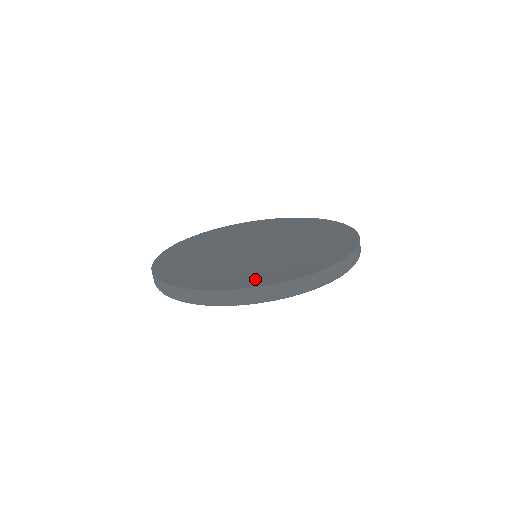
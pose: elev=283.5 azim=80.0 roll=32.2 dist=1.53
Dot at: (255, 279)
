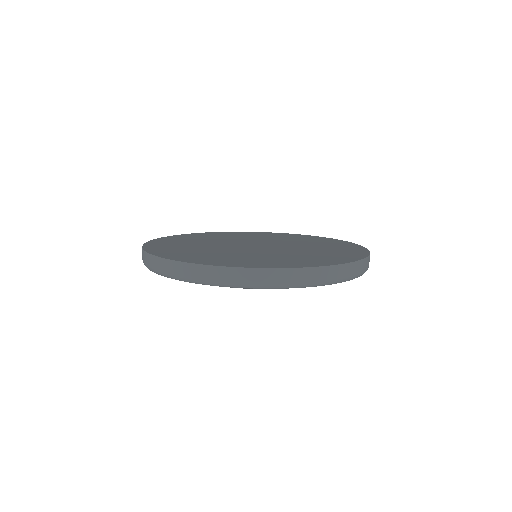
Dot at: (237, 262)
